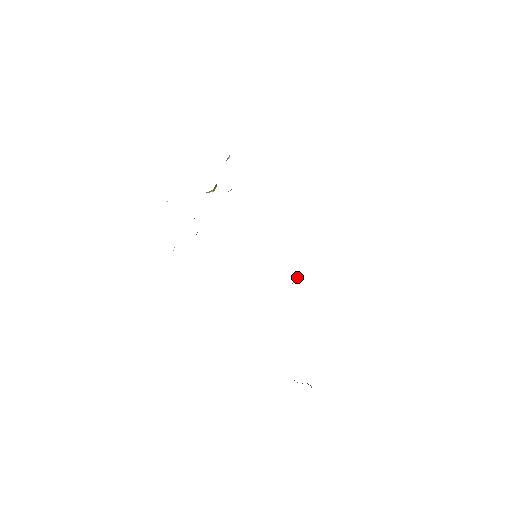
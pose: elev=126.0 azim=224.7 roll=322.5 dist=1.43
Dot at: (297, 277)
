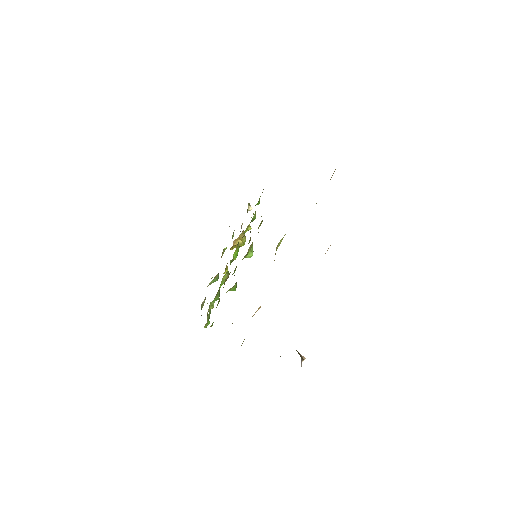
Dot at: (280, 241)
